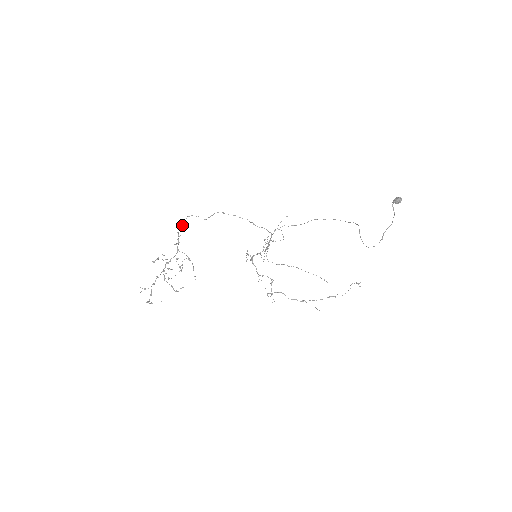
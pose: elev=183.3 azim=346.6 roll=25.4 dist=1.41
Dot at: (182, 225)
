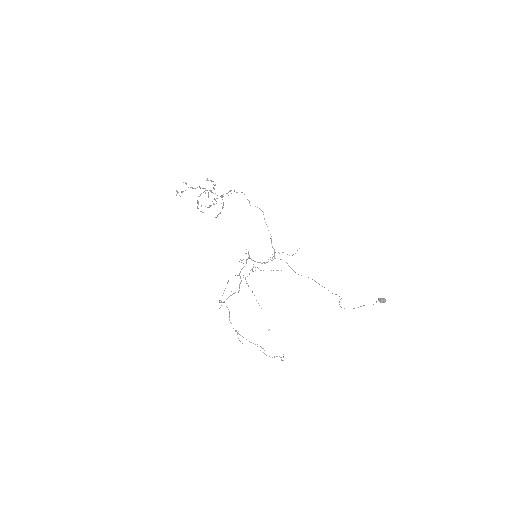
Dot at: (236, 192)
